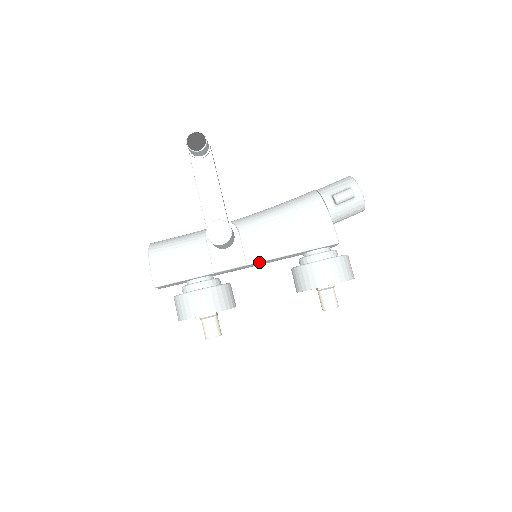
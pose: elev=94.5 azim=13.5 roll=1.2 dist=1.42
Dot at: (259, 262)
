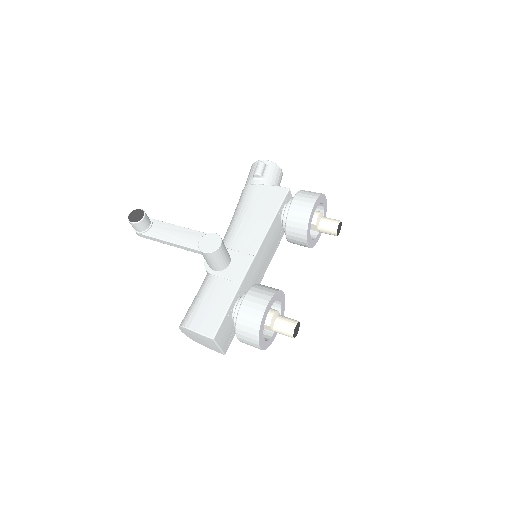
Dot at: (260, 247)
